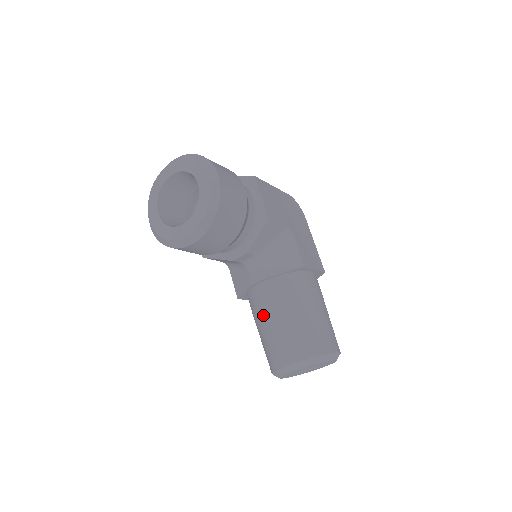
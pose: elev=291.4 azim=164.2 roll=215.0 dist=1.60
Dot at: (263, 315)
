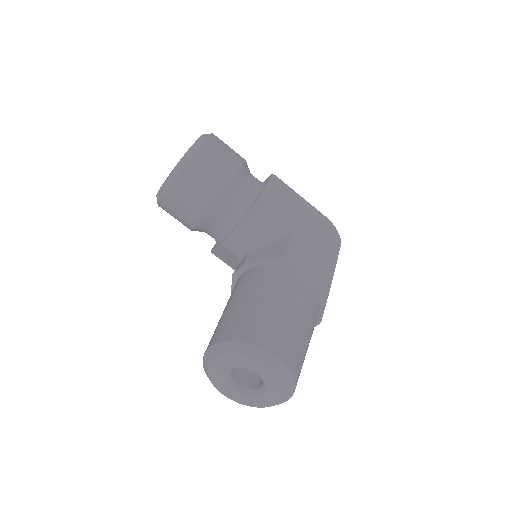
Dot at: occluded
